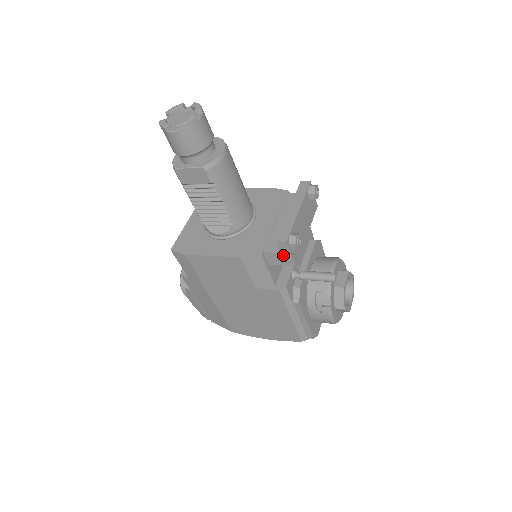
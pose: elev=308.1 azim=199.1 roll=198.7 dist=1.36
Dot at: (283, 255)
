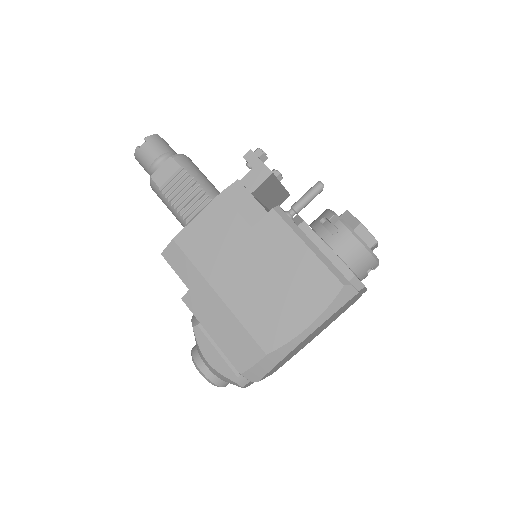
Dot at: (256, 169)
